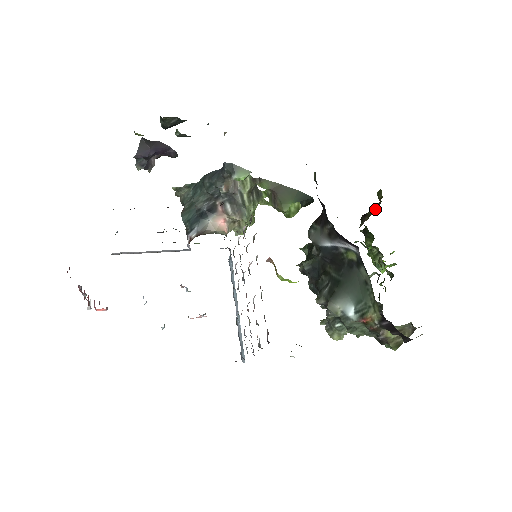
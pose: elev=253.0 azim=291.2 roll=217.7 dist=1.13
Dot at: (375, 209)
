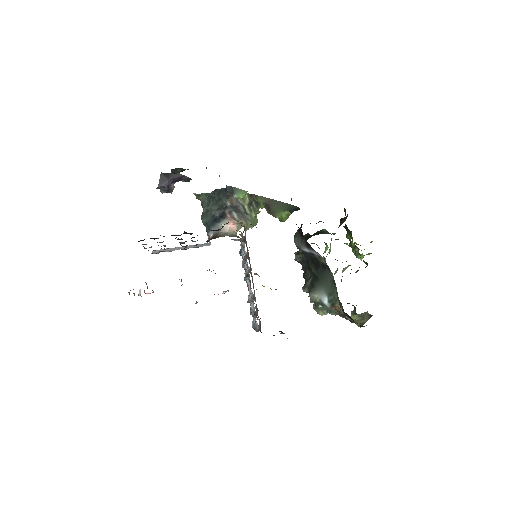
Dot at: occluded
